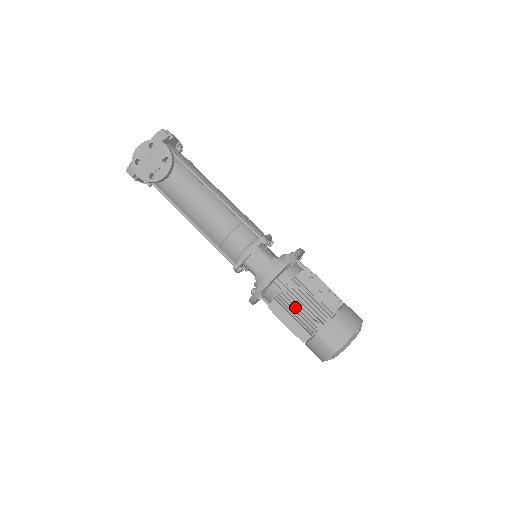
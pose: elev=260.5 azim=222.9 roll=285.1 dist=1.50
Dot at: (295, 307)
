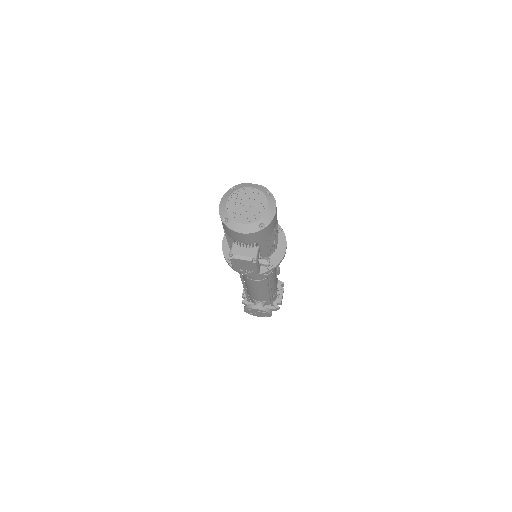
Dot at: occluded
